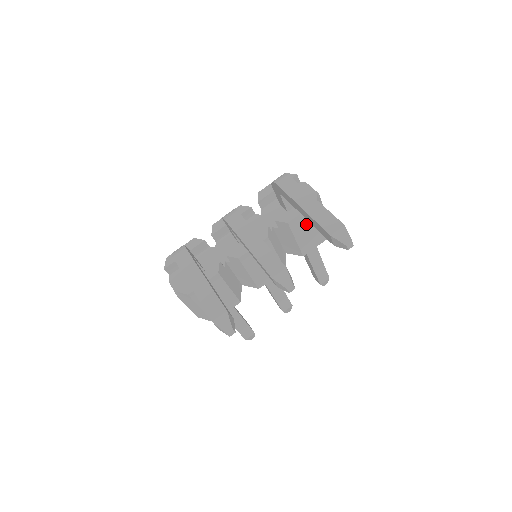
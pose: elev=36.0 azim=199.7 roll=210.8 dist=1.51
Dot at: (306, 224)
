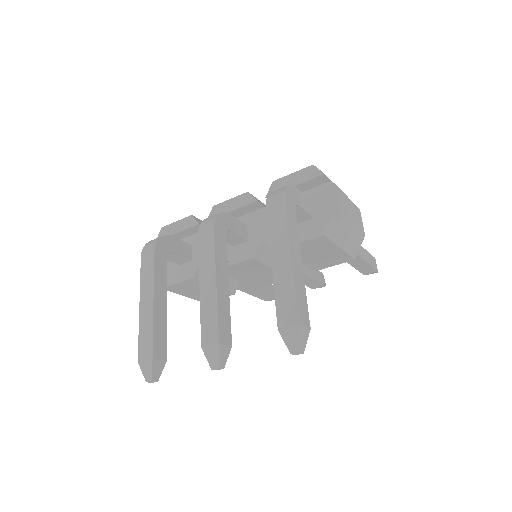
Dot at: (311, 250)
